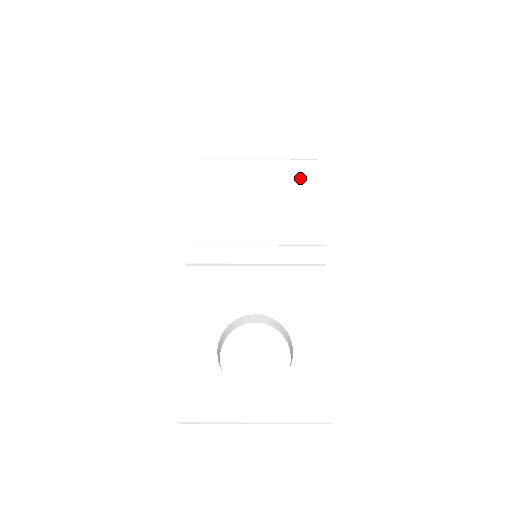
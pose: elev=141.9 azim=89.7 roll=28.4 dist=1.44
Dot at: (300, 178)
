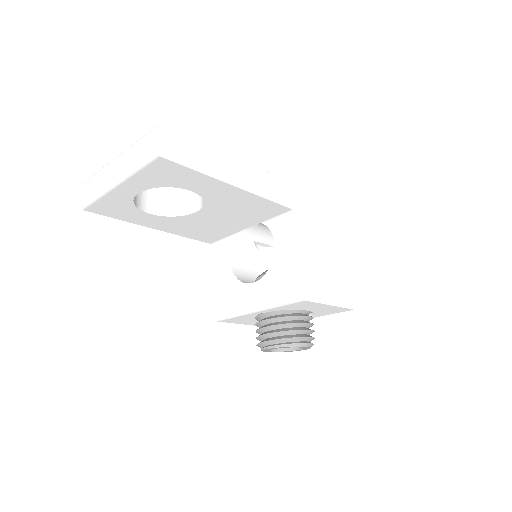
Dot at: occluded
